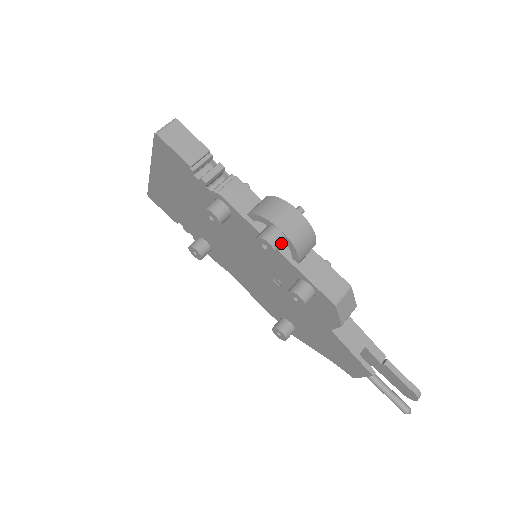
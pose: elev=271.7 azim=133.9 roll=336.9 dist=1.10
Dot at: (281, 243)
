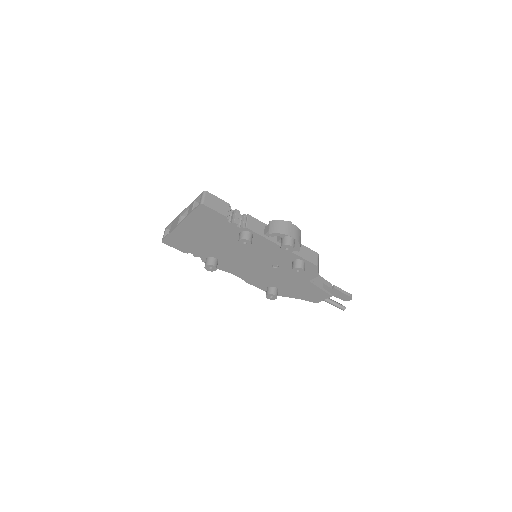
Dot at: occluded
